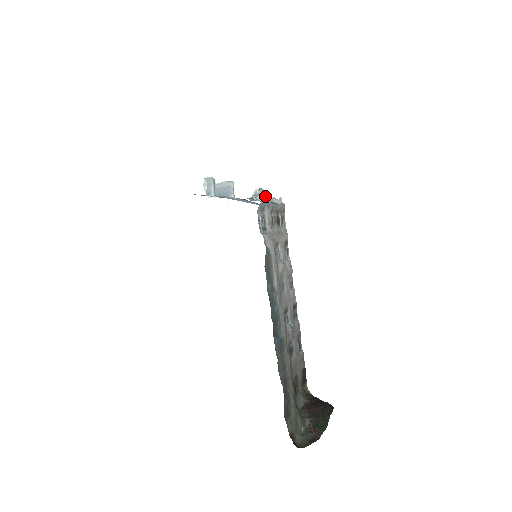
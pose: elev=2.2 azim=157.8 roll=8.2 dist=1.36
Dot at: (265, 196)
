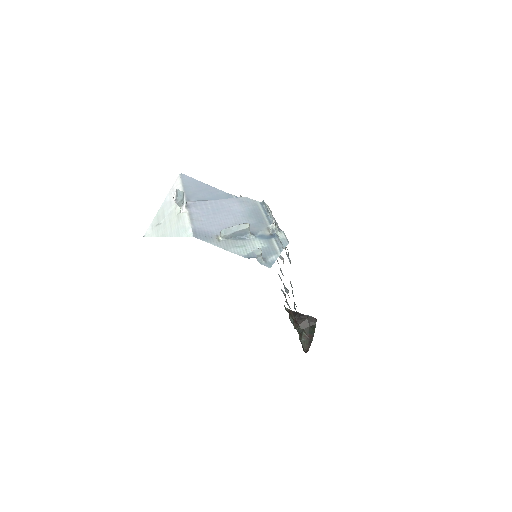
Dot at: occluded
